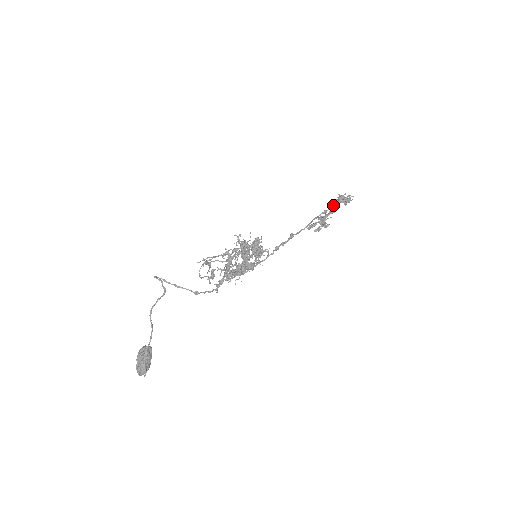
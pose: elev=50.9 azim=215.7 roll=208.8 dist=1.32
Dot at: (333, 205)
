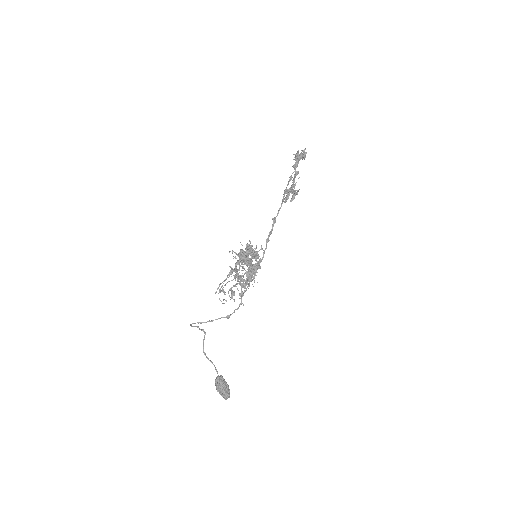
Dot at: occluded
